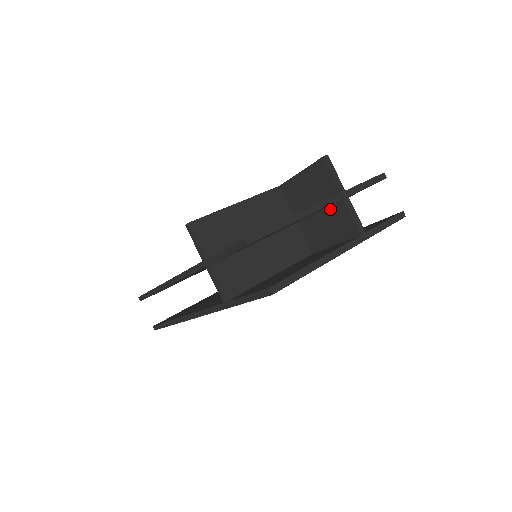
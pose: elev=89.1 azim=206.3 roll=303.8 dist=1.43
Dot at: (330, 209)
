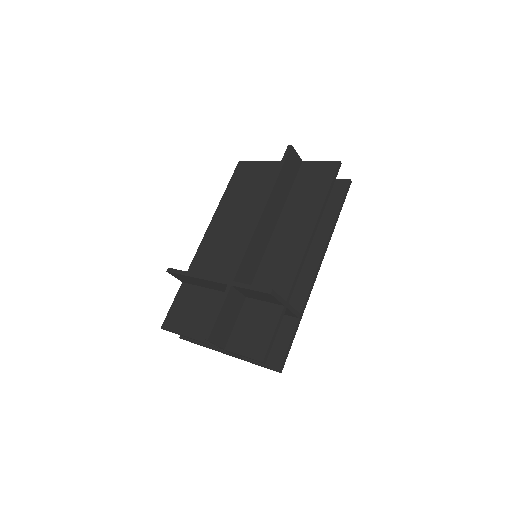
Dot at: occluded
